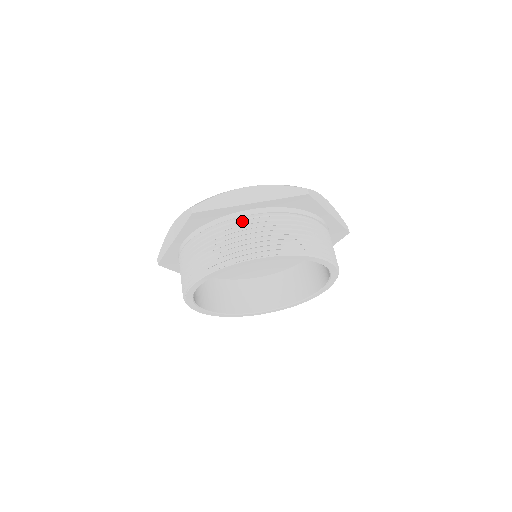
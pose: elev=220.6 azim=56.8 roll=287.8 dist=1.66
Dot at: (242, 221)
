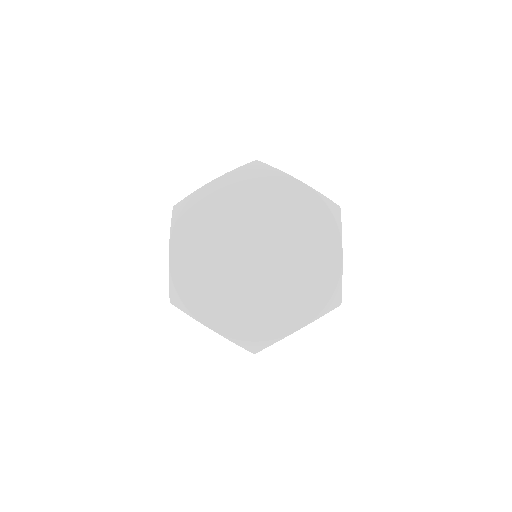
Dot at: occluded
